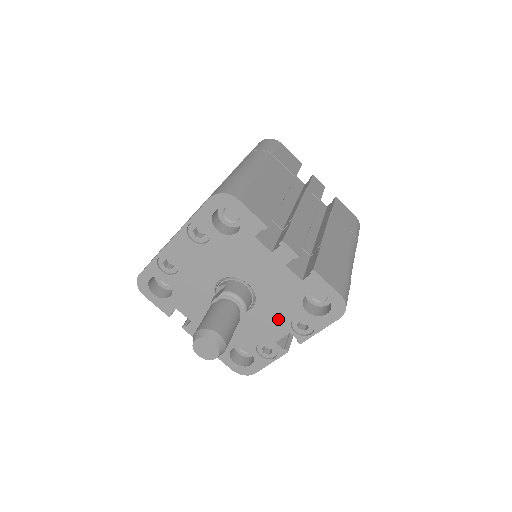
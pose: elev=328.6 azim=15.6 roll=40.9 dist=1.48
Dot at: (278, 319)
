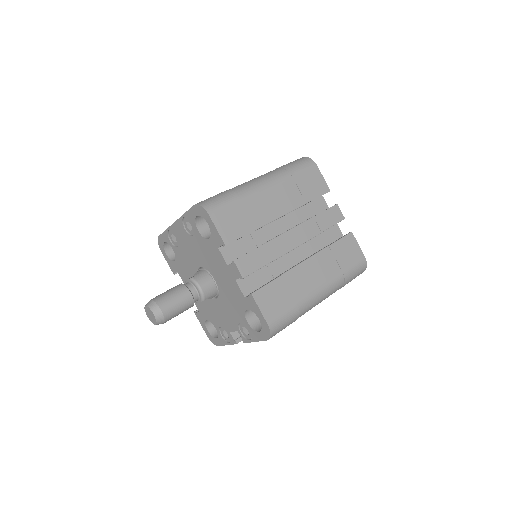
Dot at: (231, 316)
